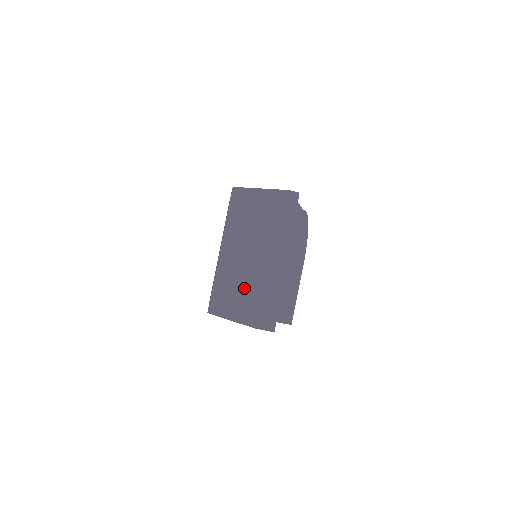
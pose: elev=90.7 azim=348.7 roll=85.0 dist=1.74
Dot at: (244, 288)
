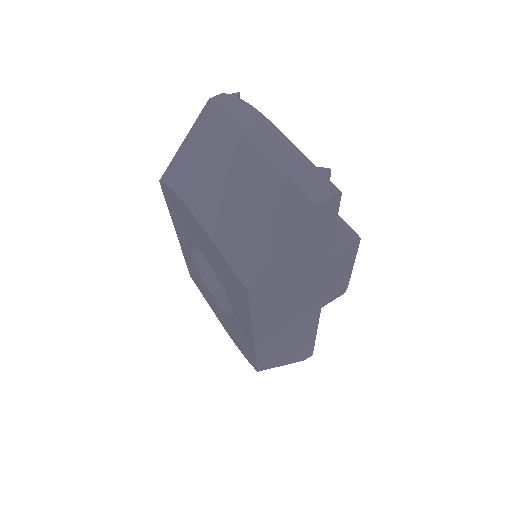
Dot at: (256, 200)
